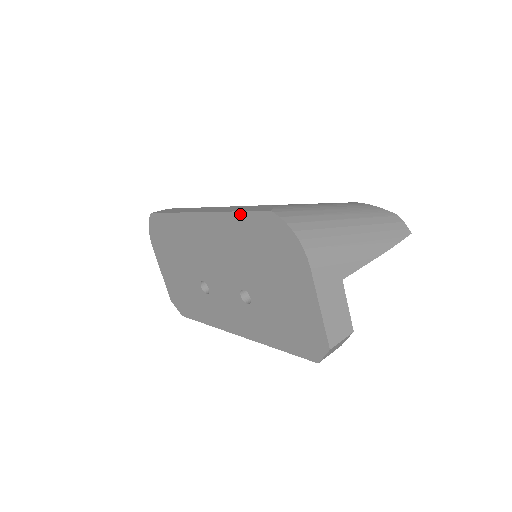
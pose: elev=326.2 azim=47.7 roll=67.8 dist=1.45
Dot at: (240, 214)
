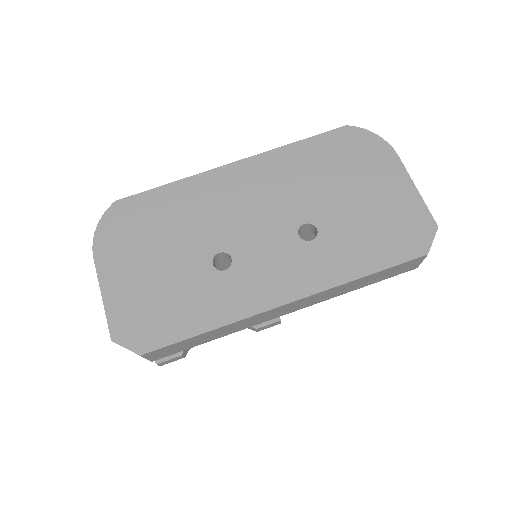
Dot at: (303, 141)
